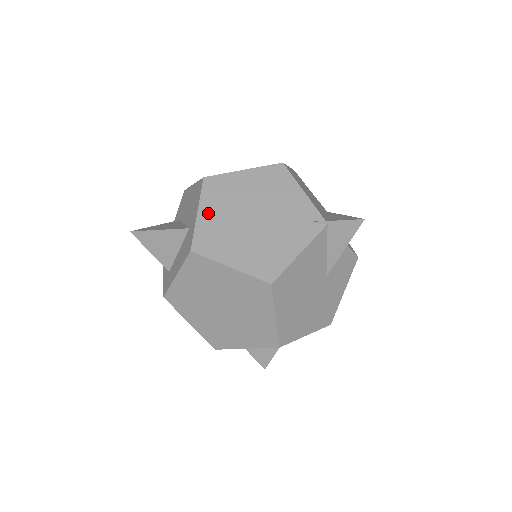
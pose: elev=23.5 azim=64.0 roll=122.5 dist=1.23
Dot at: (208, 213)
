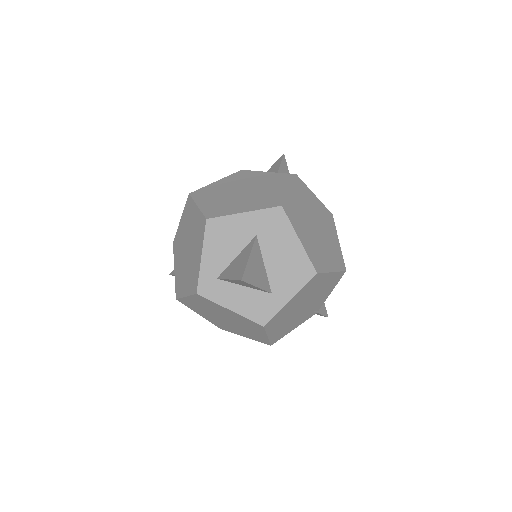
Dot at: (294, 301)
